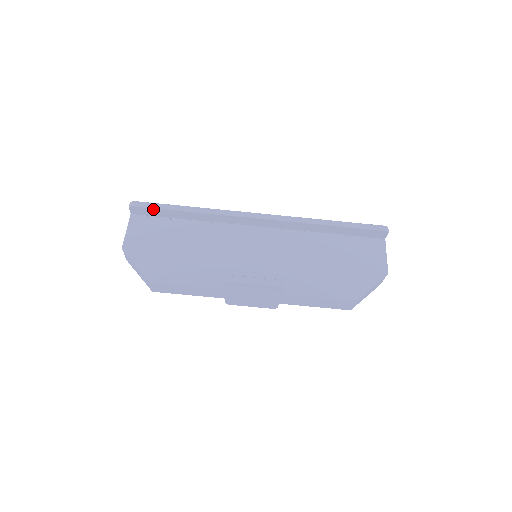
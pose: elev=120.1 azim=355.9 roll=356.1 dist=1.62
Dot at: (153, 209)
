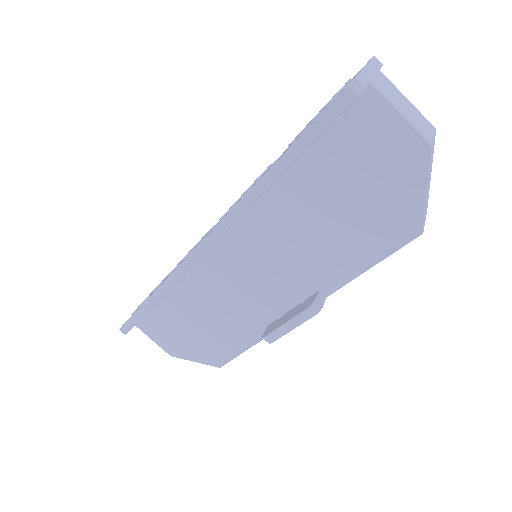
Dot at: (137, 322)
